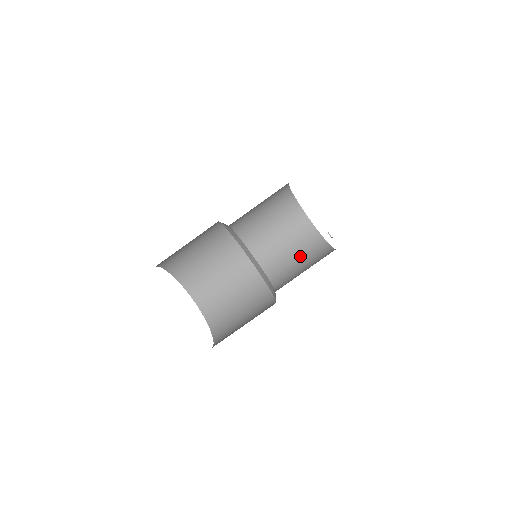
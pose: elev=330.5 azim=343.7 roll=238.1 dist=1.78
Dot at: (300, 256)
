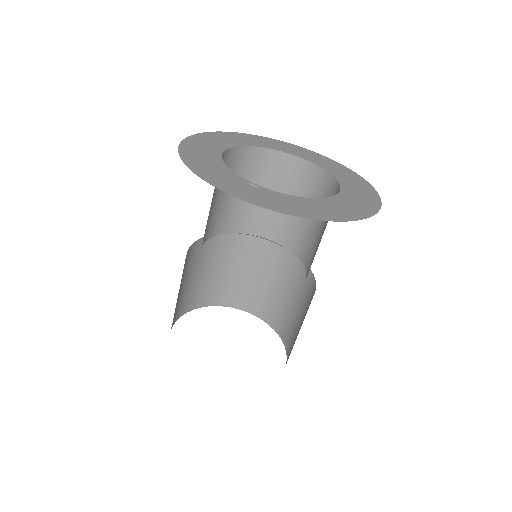
Dot at: (324, 230)
